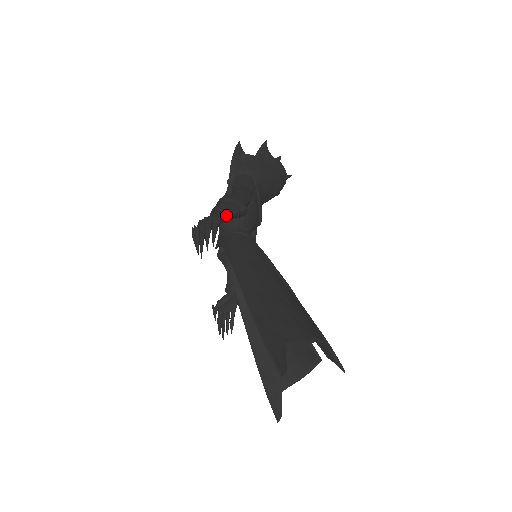
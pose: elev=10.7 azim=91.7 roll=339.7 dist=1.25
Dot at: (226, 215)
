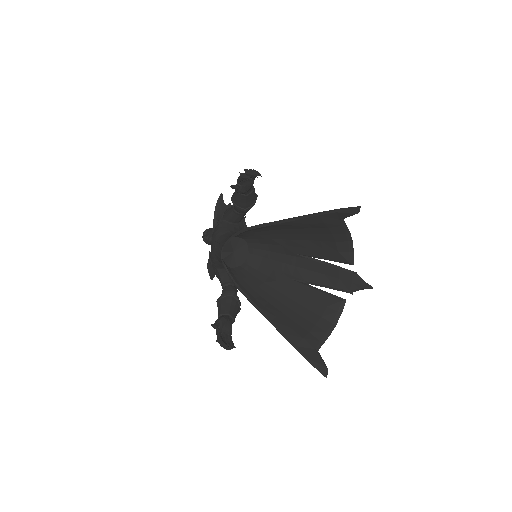
Dot at: (251, 185)
